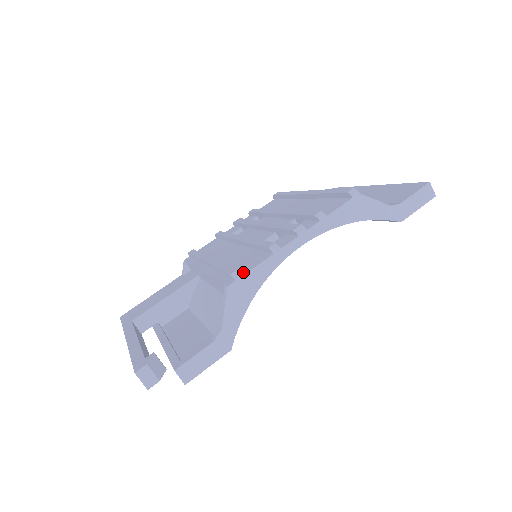
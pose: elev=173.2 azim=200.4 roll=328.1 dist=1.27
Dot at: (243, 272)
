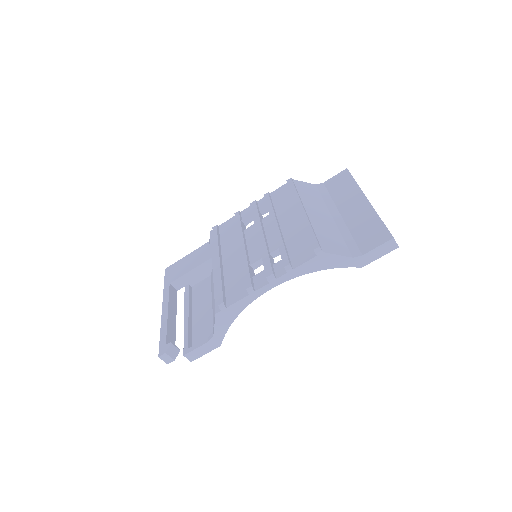
Dot at: (228, 303)
